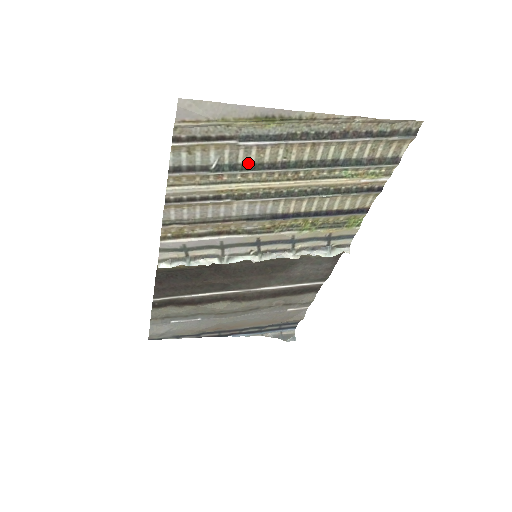
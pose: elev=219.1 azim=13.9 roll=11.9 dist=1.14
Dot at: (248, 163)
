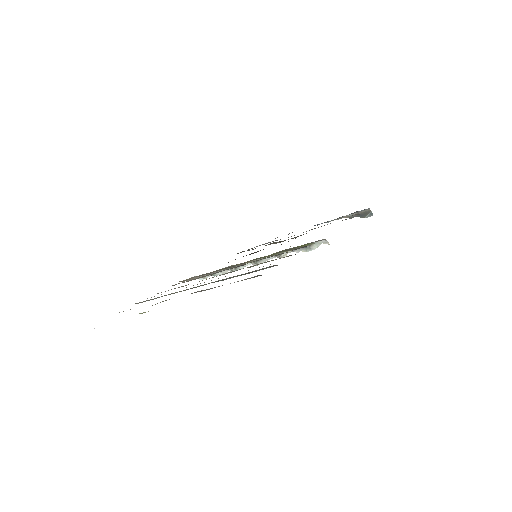
Dot at: (169, 294)
